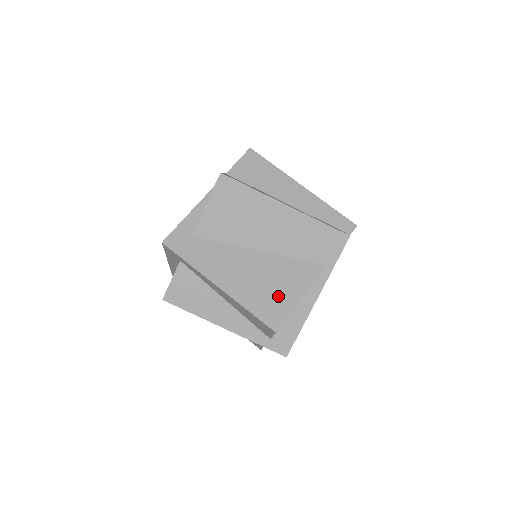
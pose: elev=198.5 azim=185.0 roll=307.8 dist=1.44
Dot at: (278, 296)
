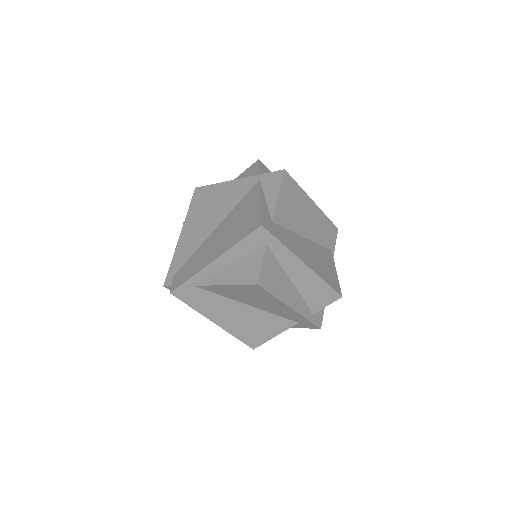
Dot at: (329, 271)
